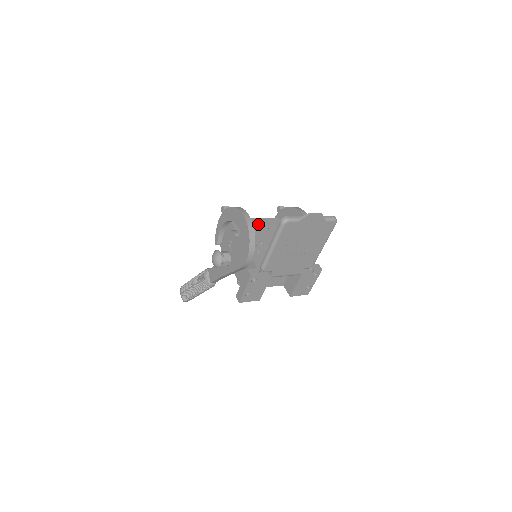
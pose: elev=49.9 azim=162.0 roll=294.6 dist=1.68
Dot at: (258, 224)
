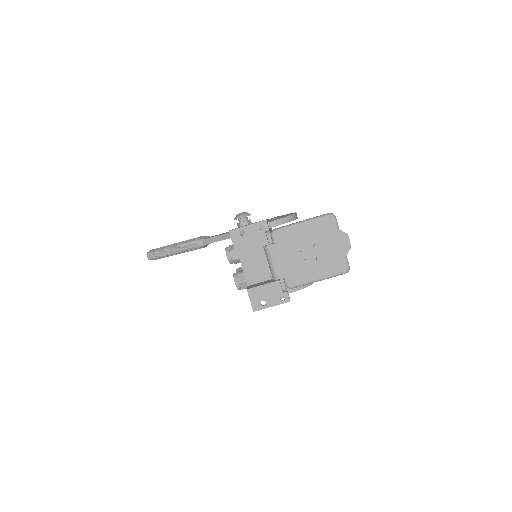
Dot at: occluded
